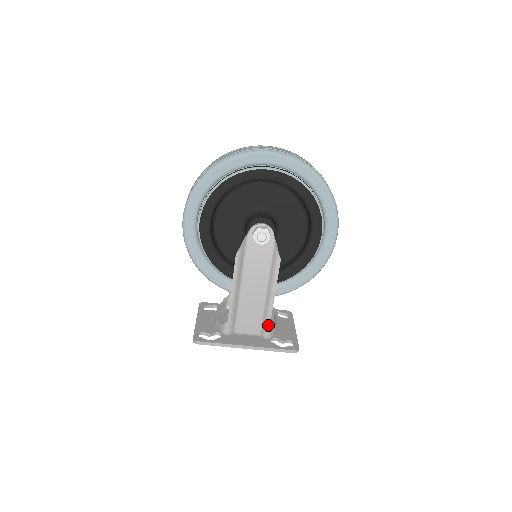
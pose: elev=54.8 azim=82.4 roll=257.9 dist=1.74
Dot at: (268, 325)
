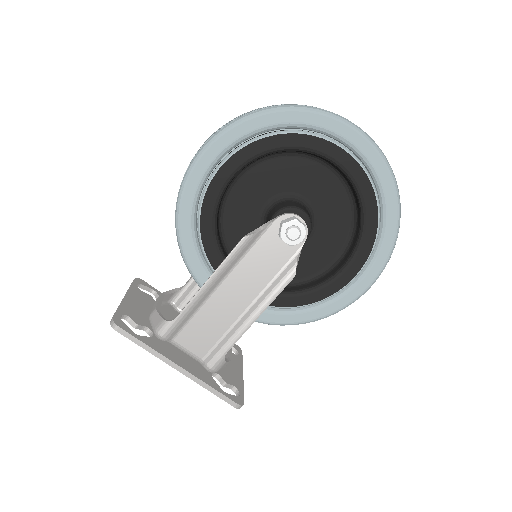
Dot at: (223, 353)
